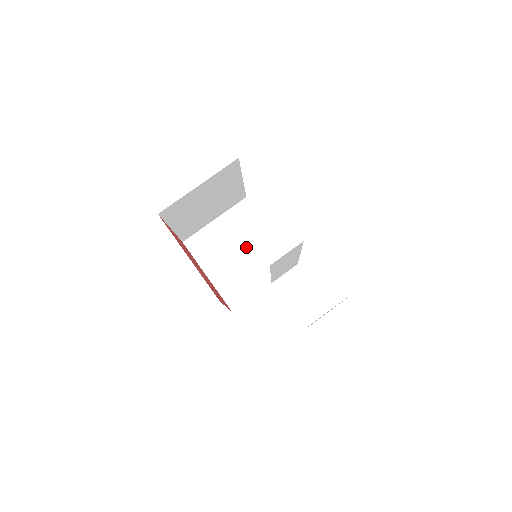
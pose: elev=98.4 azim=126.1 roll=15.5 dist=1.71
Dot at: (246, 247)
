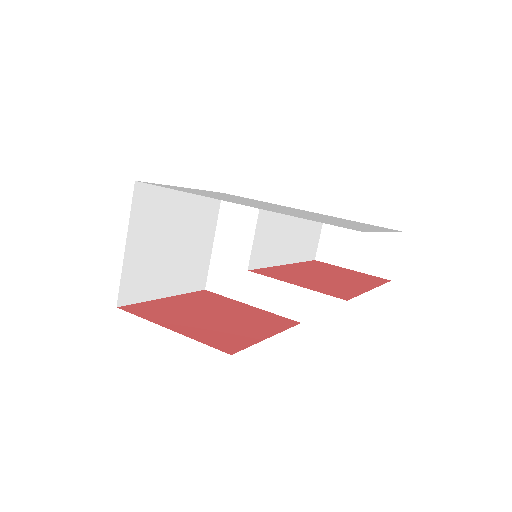
Dot at: occluded
